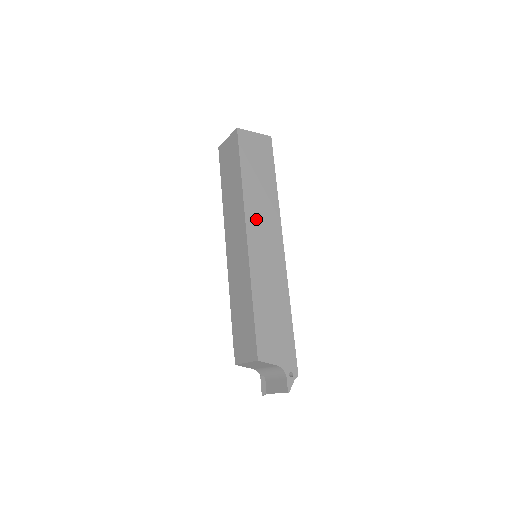
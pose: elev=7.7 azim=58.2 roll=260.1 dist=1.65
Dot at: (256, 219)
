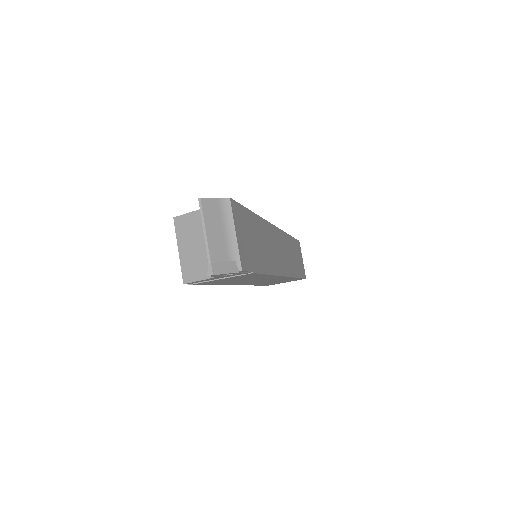
Dot at: occluded
